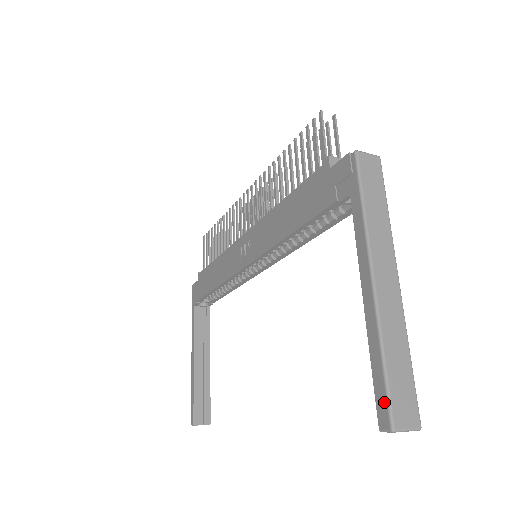
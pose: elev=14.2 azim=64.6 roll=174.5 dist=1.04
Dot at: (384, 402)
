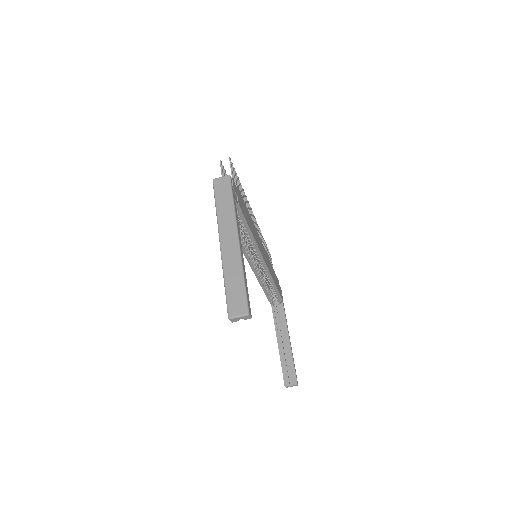
Dot at: (227, 306)
